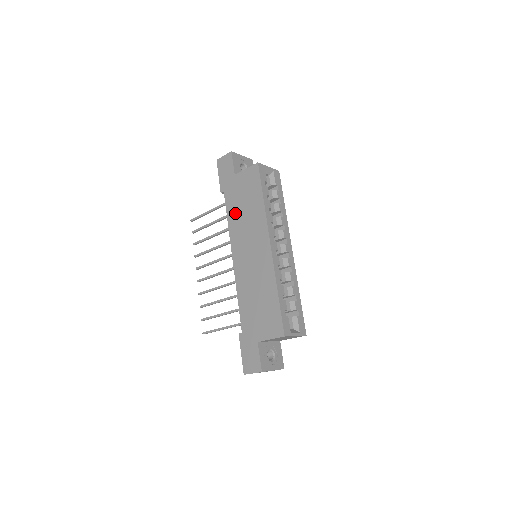
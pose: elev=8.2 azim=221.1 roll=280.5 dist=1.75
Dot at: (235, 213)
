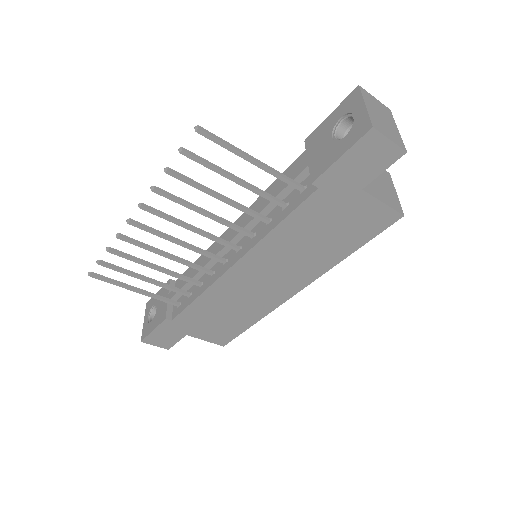
Dot at: (299, 231)
